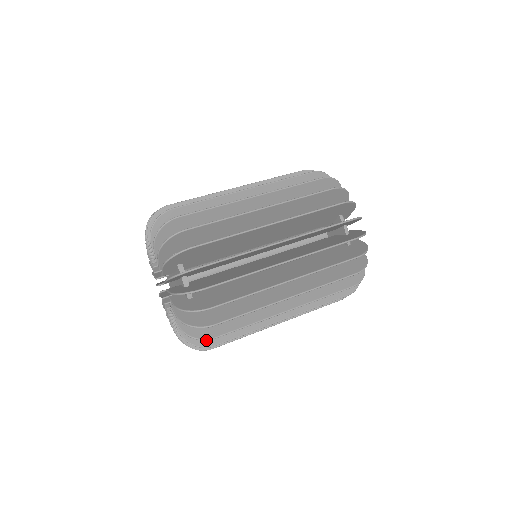
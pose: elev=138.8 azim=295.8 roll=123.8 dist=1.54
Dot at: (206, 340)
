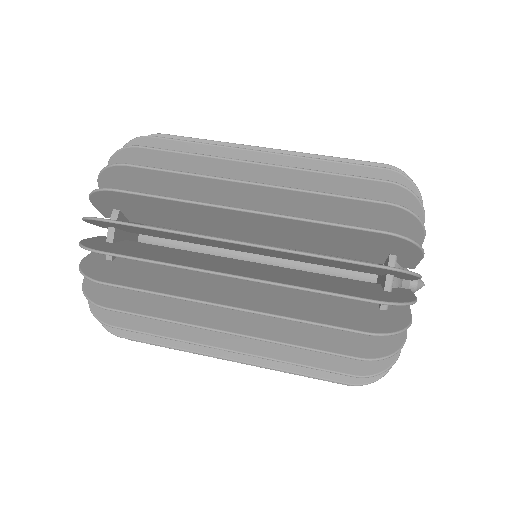
Dot at: occluded
